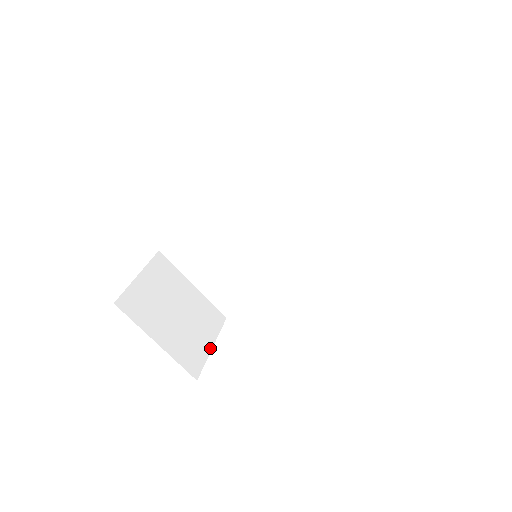
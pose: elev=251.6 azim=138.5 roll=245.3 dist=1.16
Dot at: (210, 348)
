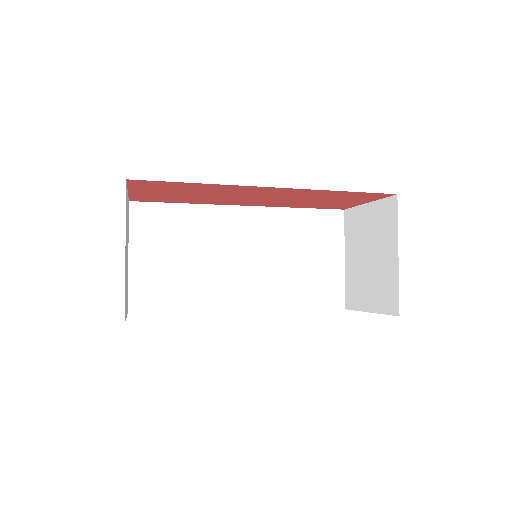
Dot at: occluded
